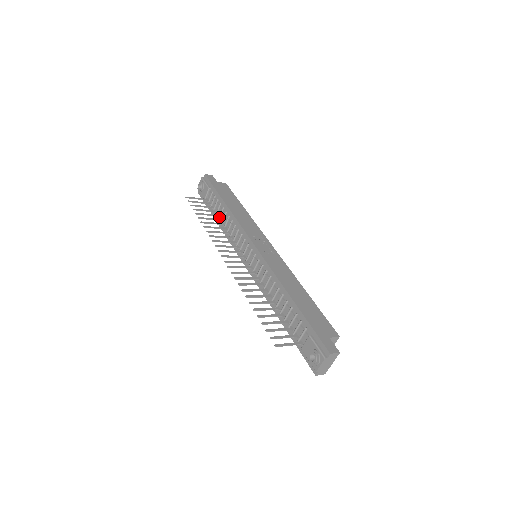
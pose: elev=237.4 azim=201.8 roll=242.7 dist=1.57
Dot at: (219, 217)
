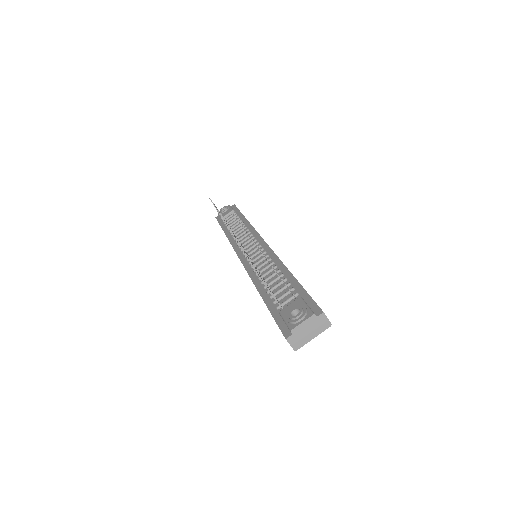
Dot at: (231, 227)
